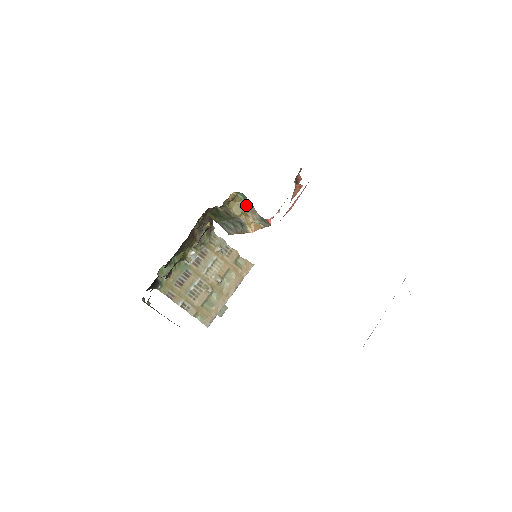
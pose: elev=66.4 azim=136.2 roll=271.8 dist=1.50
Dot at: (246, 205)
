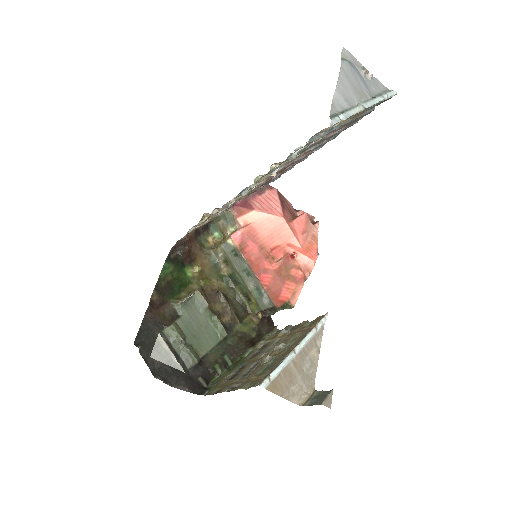
Dot at: (222, 234)
